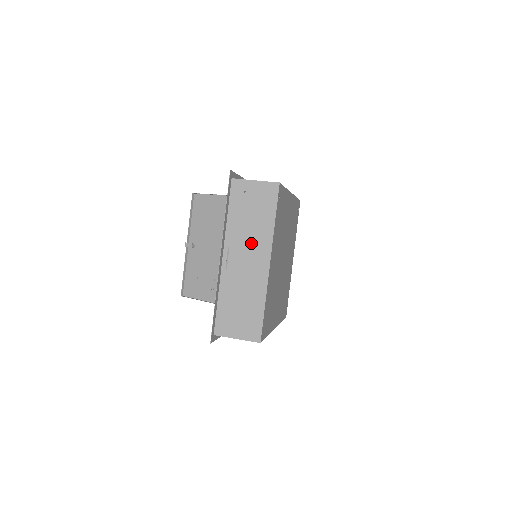
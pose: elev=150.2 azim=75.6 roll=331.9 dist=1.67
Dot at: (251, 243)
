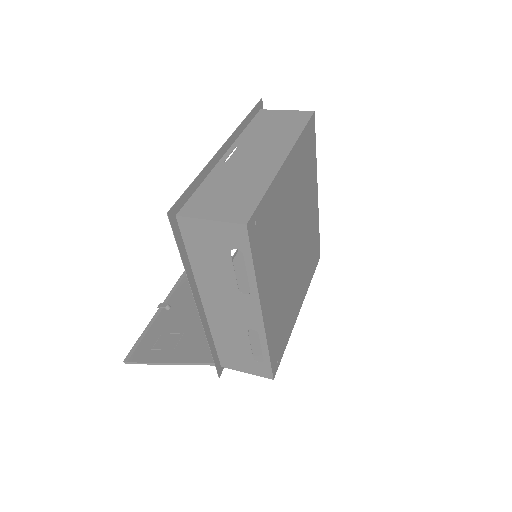
Dot at: (266, 145)
